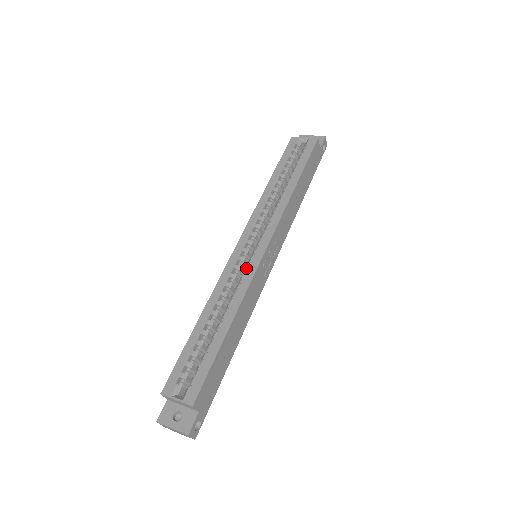
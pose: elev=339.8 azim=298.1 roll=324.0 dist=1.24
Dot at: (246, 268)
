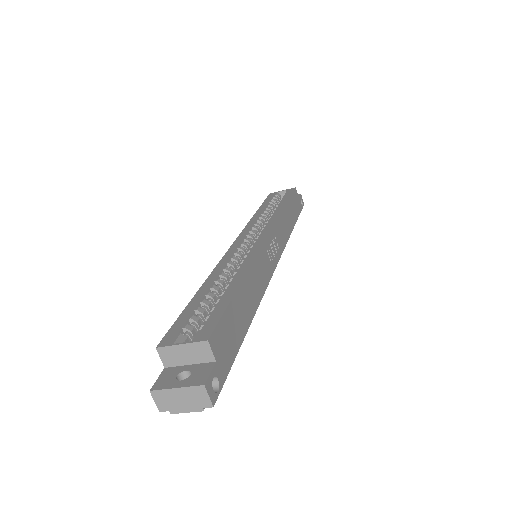
Dot at: (249, 249)
